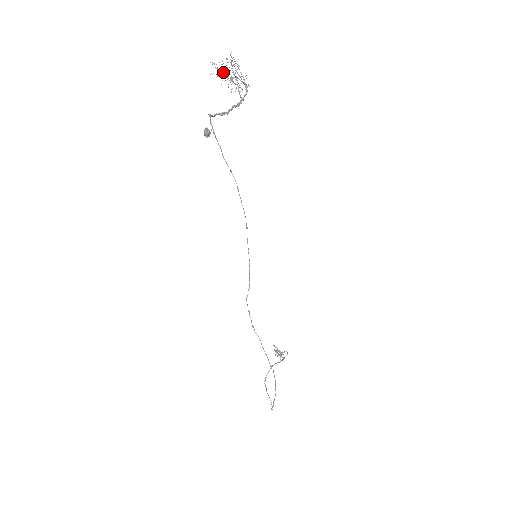
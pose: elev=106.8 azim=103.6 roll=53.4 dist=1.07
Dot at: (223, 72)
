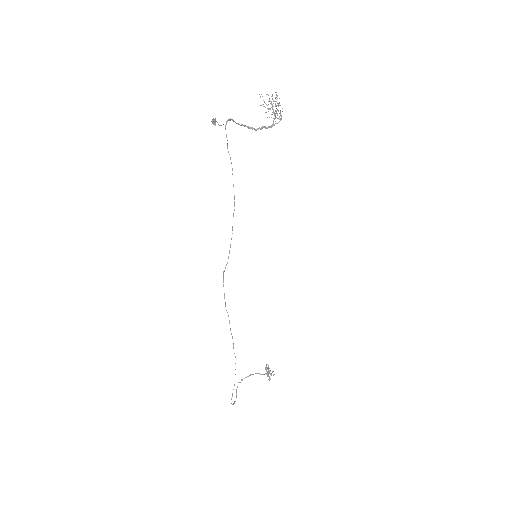
Dot at: occluded
